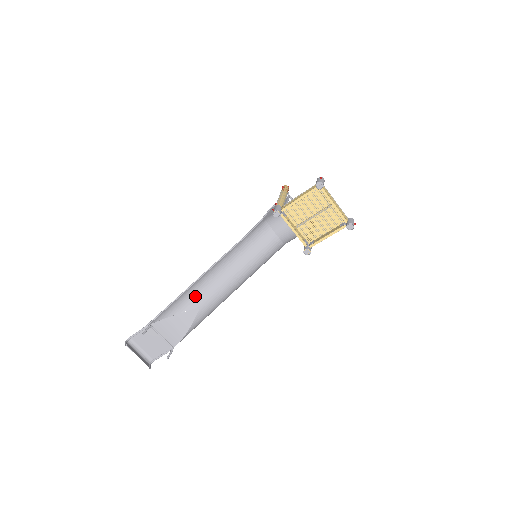
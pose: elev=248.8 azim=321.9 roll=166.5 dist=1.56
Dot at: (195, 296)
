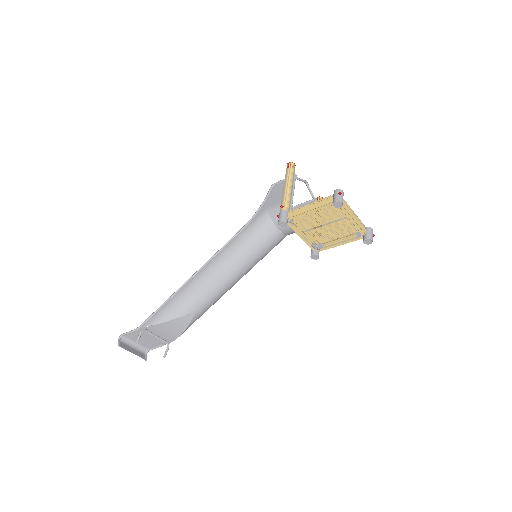
Dot at: (189, 301)
